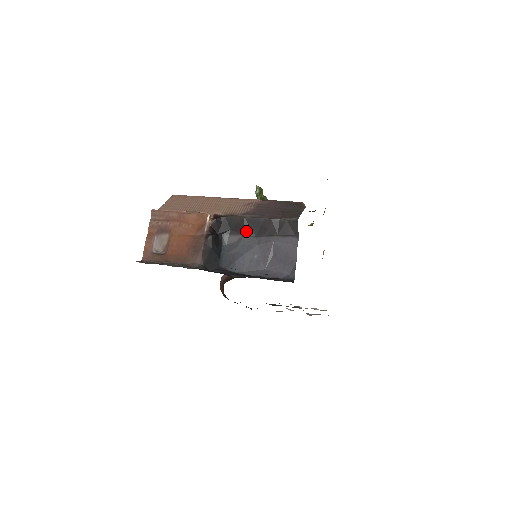
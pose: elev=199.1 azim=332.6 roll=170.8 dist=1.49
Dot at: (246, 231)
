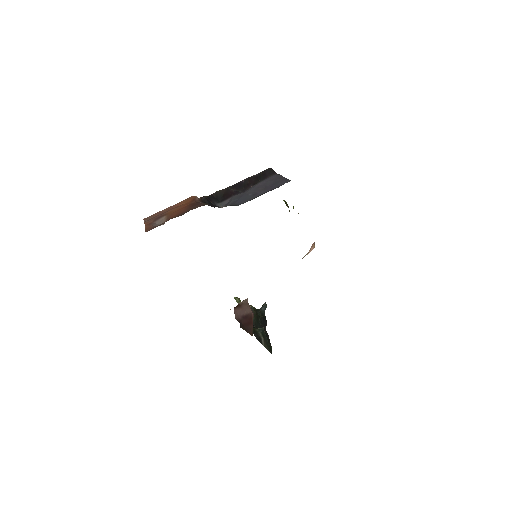
Dot at: (233, 194)
